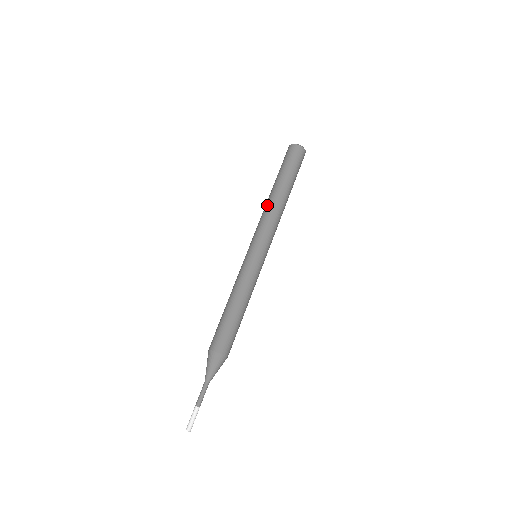
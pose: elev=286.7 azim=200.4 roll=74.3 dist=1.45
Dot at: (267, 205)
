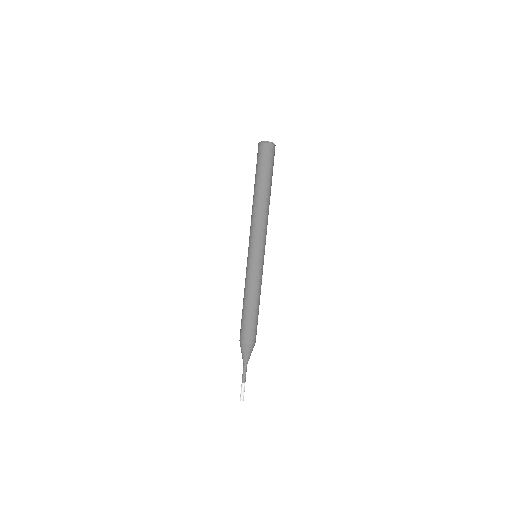
Dot at: (261, 210)
